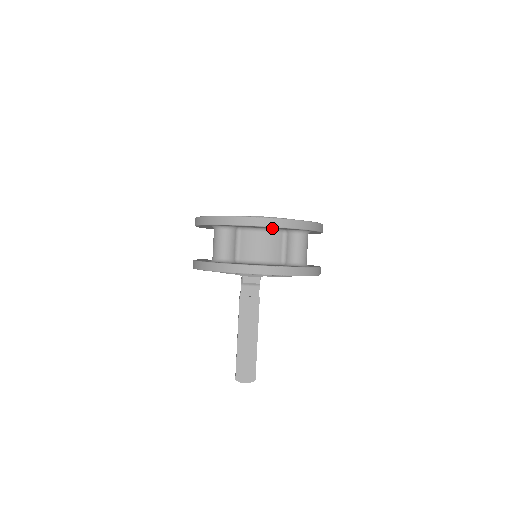
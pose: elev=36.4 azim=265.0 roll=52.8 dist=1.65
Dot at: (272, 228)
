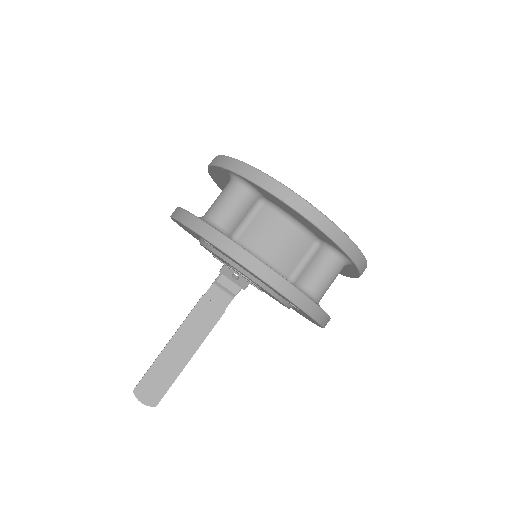
Dot at: (306, 226)
